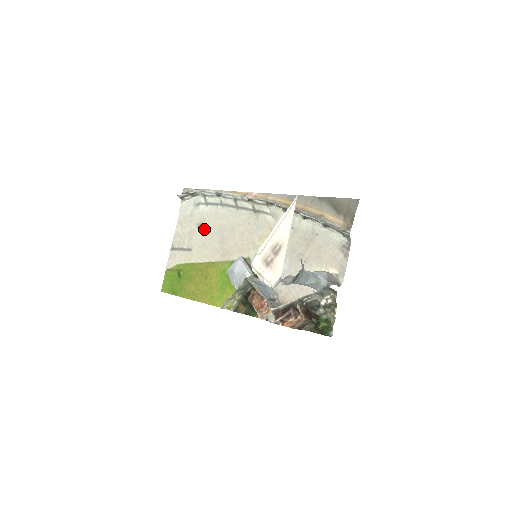
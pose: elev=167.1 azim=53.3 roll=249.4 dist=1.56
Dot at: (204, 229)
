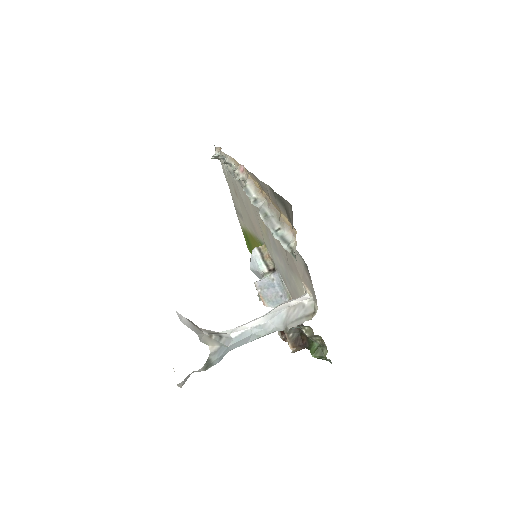
Dot at: (238, 198)
